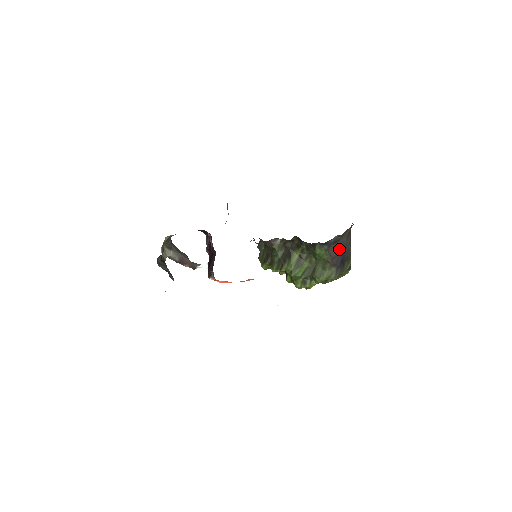
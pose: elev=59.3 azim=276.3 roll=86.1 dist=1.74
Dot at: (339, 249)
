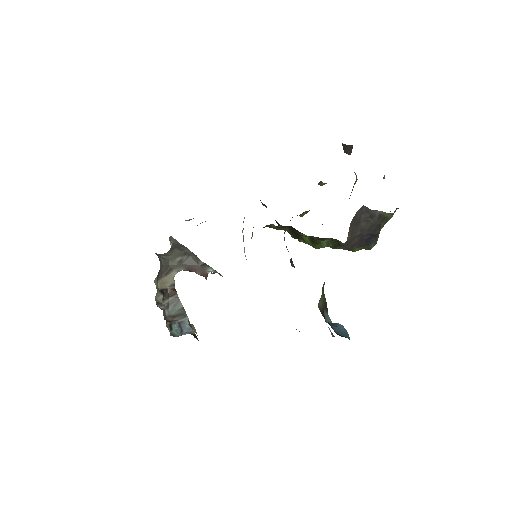
Dot at: (352, 241)
